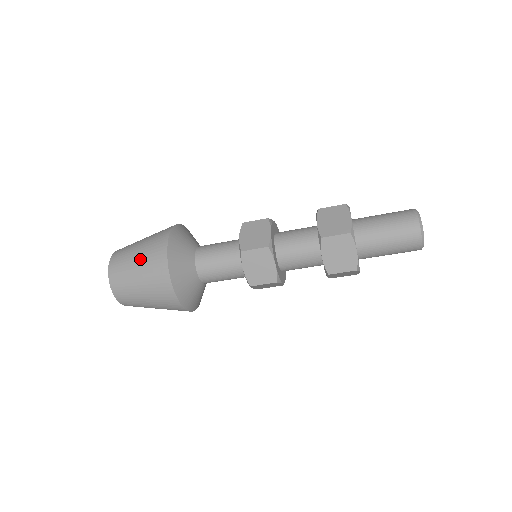
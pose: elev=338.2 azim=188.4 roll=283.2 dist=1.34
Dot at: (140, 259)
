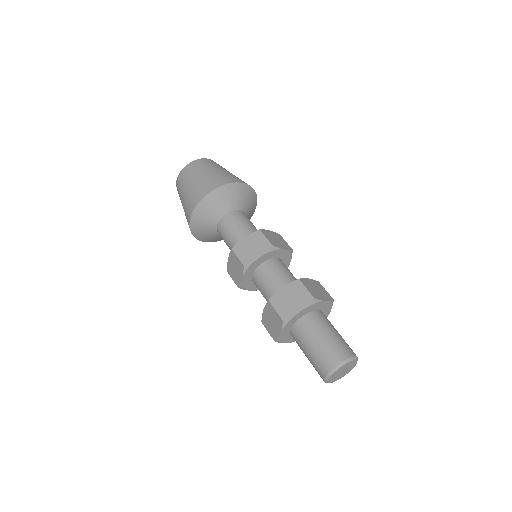
Dot at: (193, 185)
